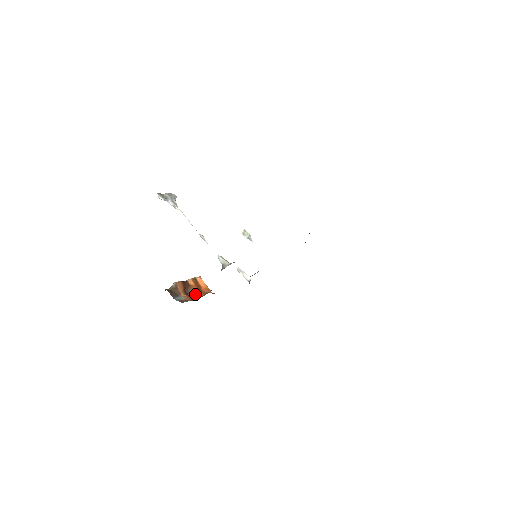
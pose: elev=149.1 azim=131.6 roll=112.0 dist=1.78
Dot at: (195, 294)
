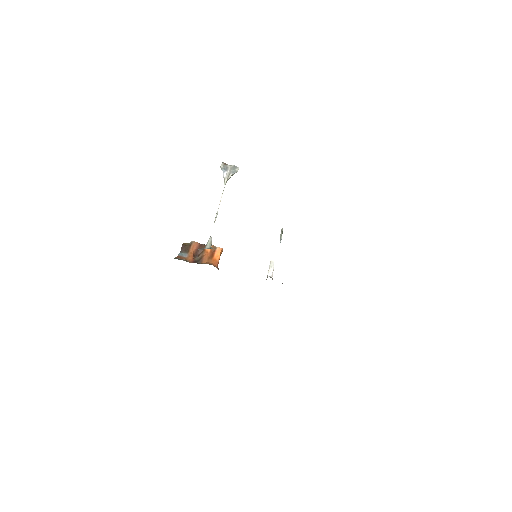
Dot at: (200, 259)
